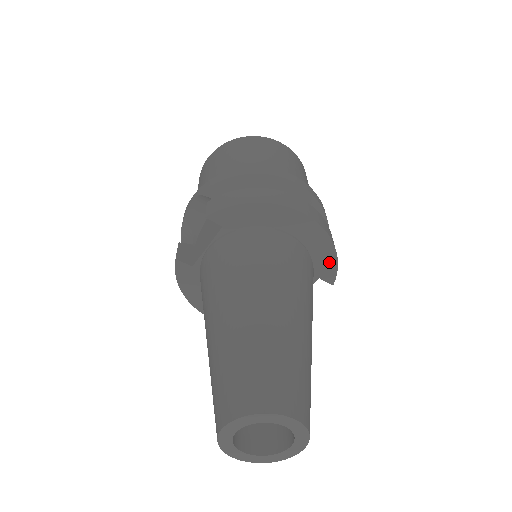
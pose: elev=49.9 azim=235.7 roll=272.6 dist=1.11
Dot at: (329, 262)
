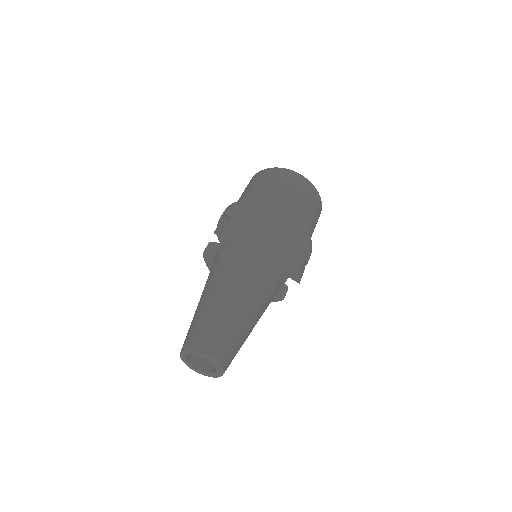
Dot at: (293, 269)
